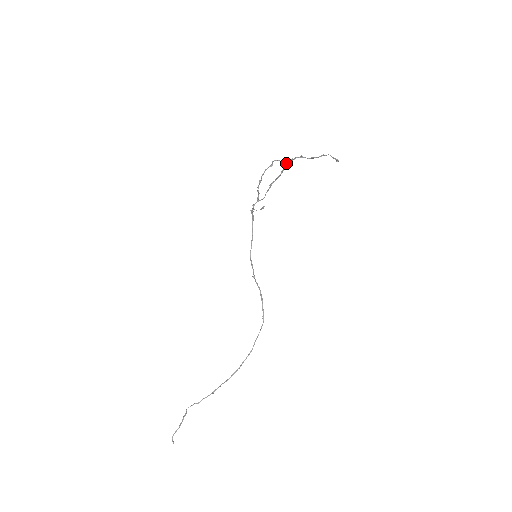
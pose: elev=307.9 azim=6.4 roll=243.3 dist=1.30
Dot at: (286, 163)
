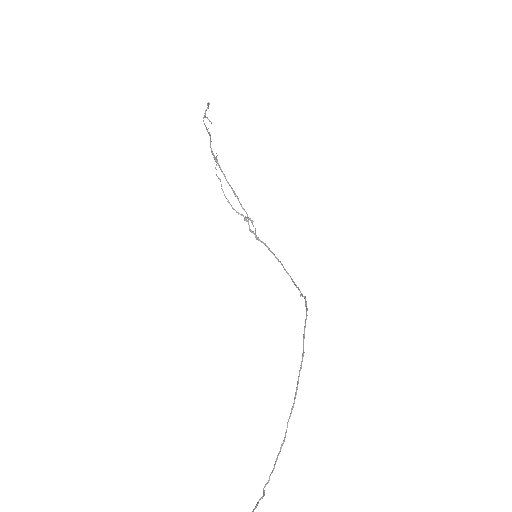
Dot at: (215, 161)
